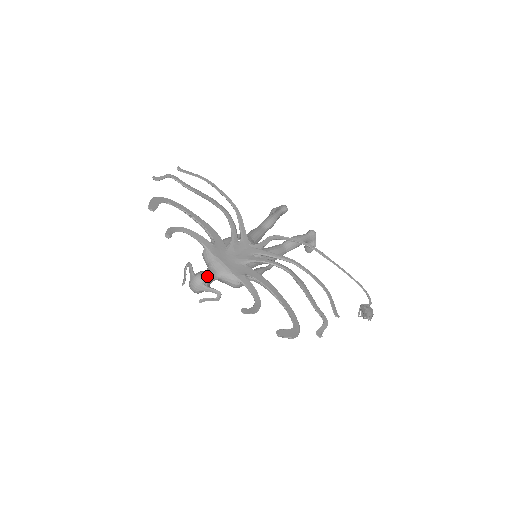
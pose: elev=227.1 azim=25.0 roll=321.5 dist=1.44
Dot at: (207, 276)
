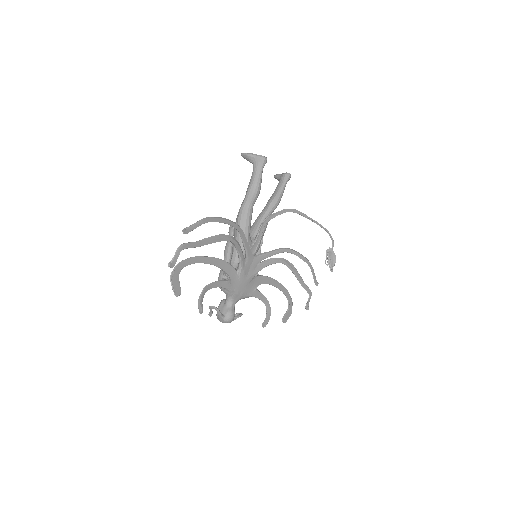
Dot at: (234, 315)
